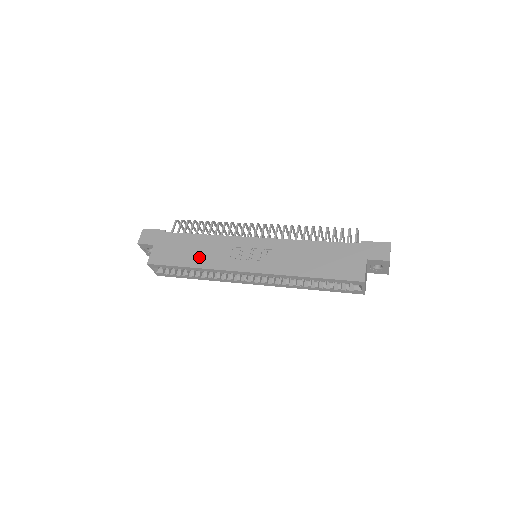
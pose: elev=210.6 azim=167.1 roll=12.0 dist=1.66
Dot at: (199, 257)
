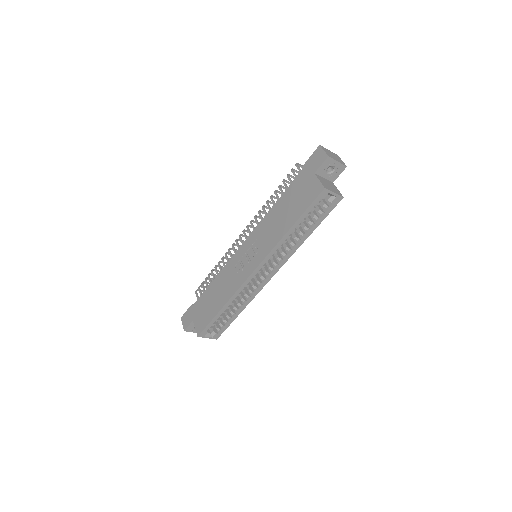
Dot at: (221, 296)
